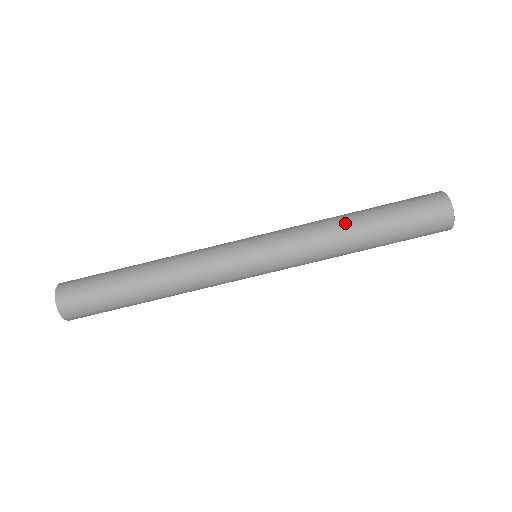
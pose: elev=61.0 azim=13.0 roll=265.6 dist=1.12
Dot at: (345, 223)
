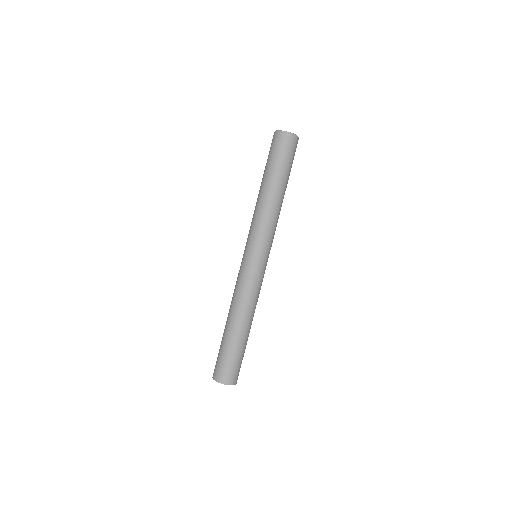
Dot at: (263, 196)
